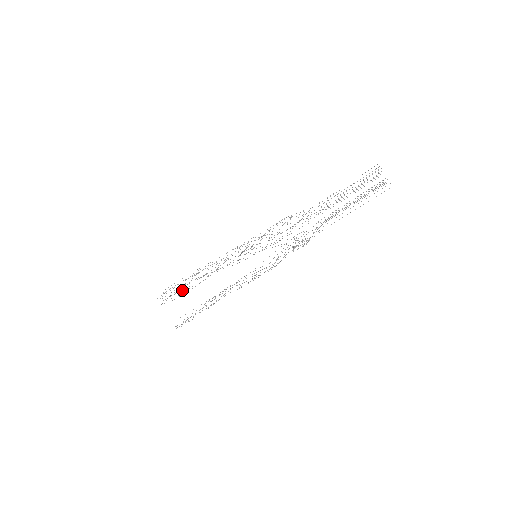
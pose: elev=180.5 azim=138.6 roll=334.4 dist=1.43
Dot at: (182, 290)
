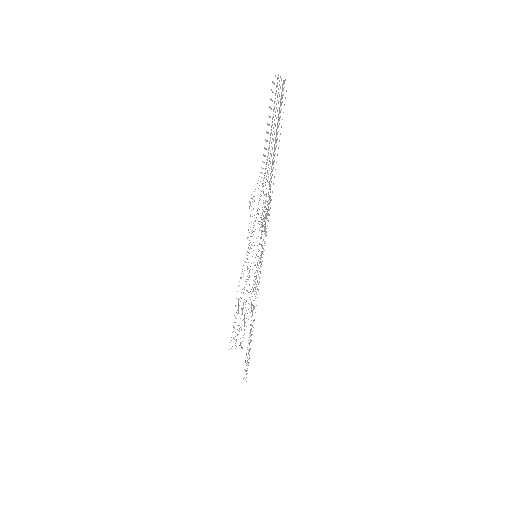
Dot at: occluded
